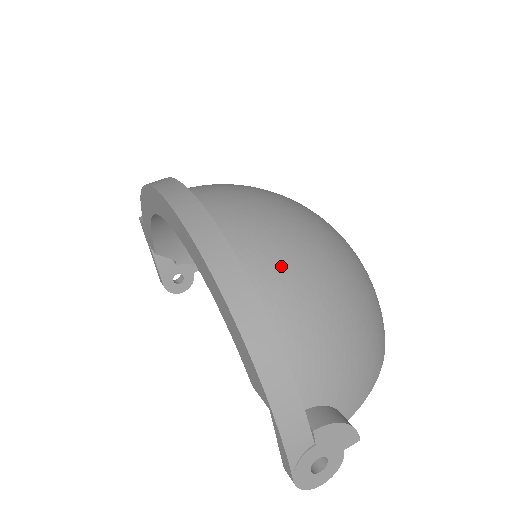
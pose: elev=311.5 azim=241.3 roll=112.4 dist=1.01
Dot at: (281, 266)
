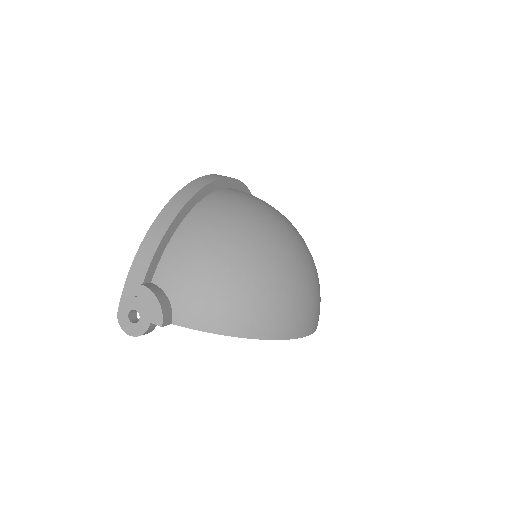
Dot at: (215, 218)
